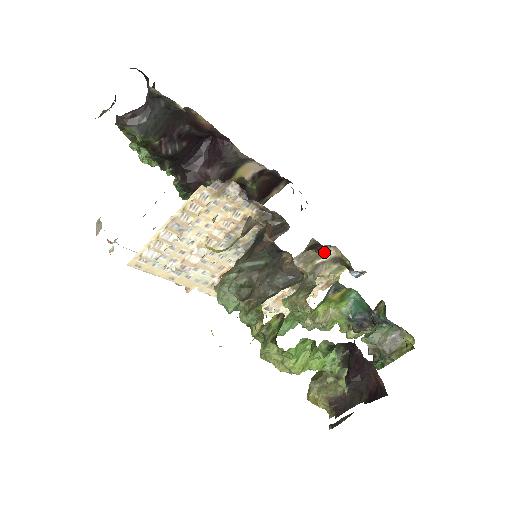
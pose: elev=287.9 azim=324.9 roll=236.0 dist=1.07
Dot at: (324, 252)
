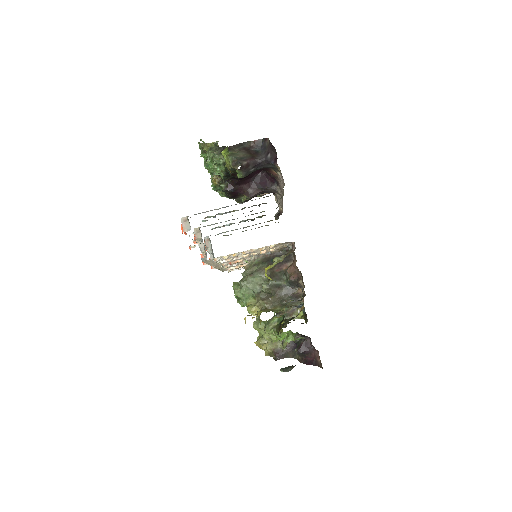
Dot at: occluded
